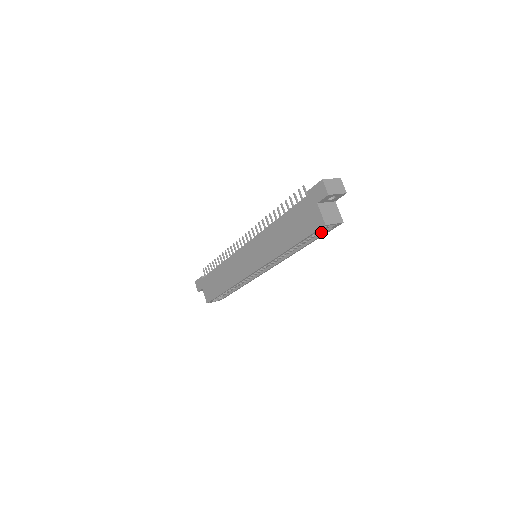
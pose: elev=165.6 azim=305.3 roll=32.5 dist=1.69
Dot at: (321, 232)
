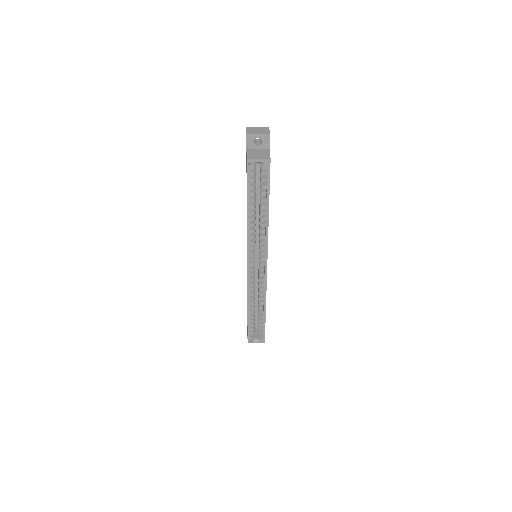
Dot at: (266, 184)
